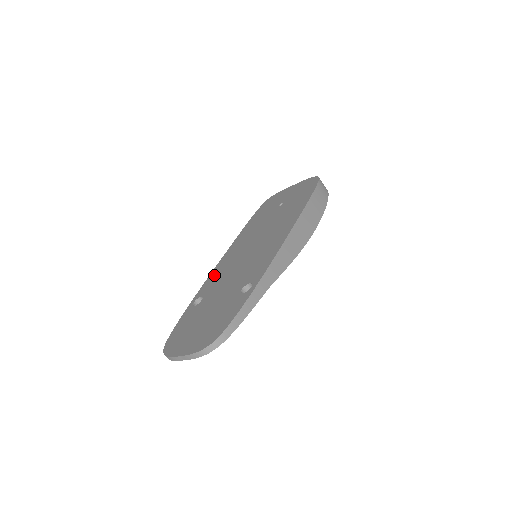
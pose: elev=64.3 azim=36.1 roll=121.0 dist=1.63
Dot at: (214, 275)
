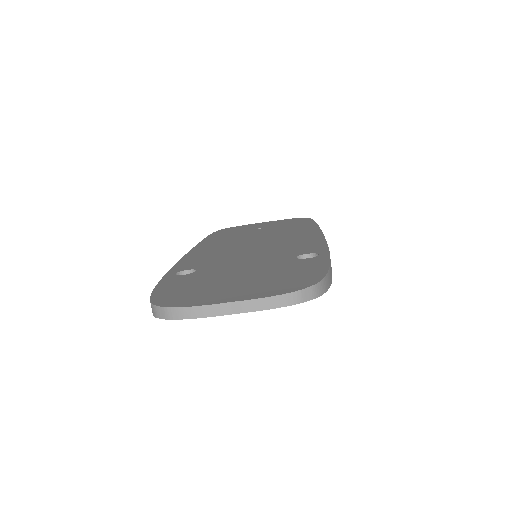
Dot at: (194, 258)
